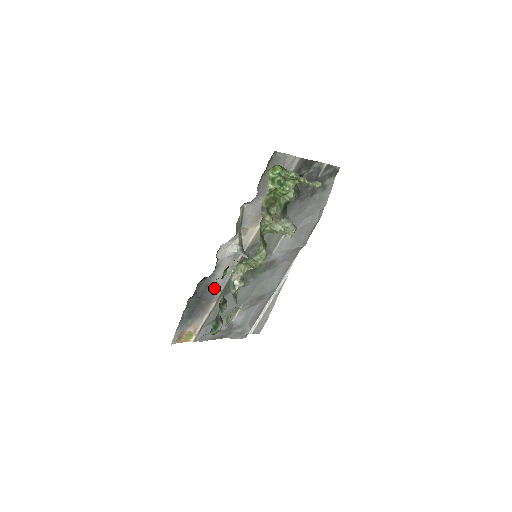
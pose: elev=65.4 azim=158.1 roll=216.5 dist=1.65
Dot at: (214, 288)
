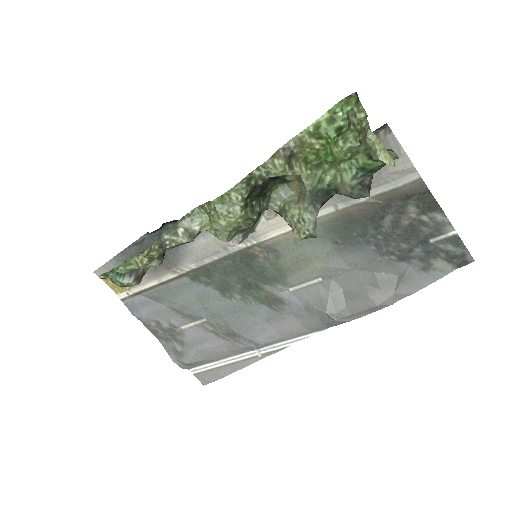
Dot at: (185, 254)
